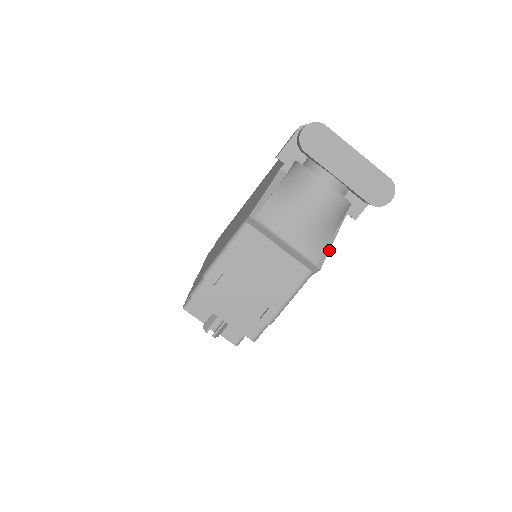
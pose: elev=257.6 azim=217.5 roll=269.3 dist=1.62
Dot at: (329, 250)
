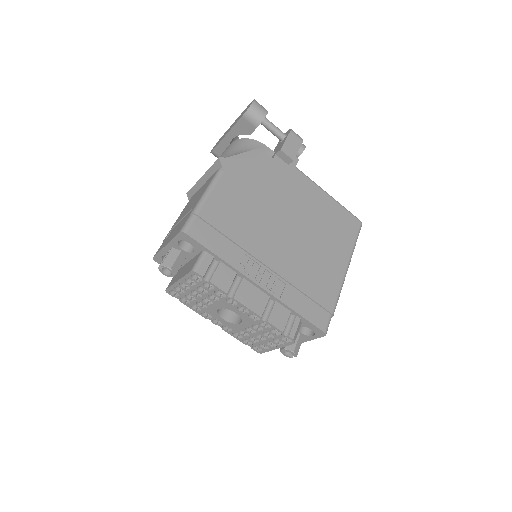
Dot at: (240, 158)
